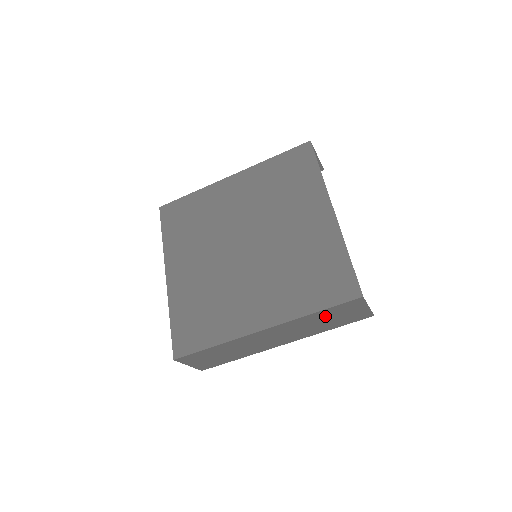
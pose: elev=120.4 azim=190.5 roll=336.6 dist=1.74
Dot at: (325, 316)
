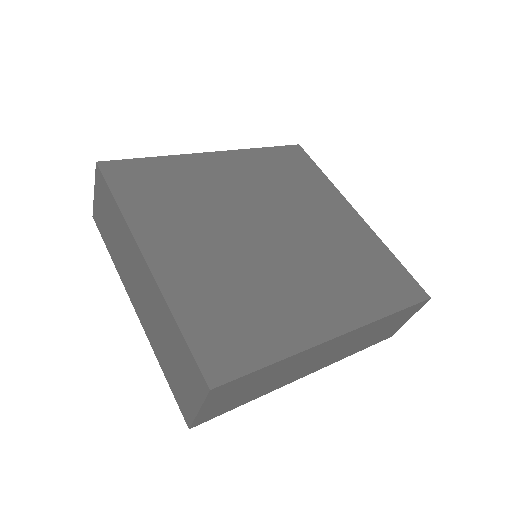
Dot at: (385, 324)
